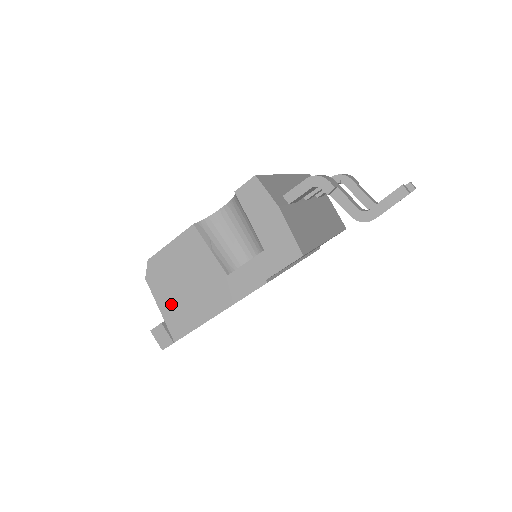
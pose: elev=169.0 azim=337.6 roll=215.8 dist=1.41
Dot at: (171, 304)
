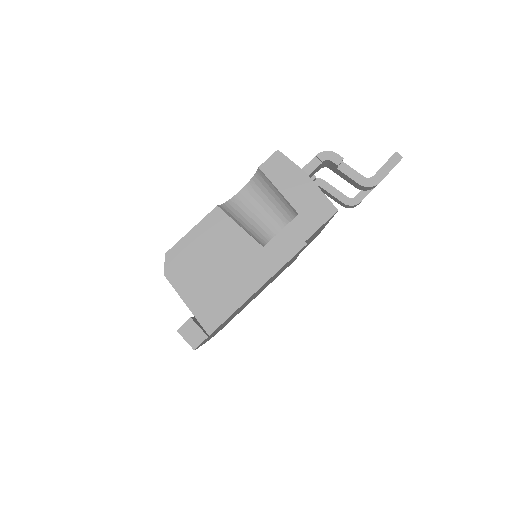
Dot at: (200, 294)
